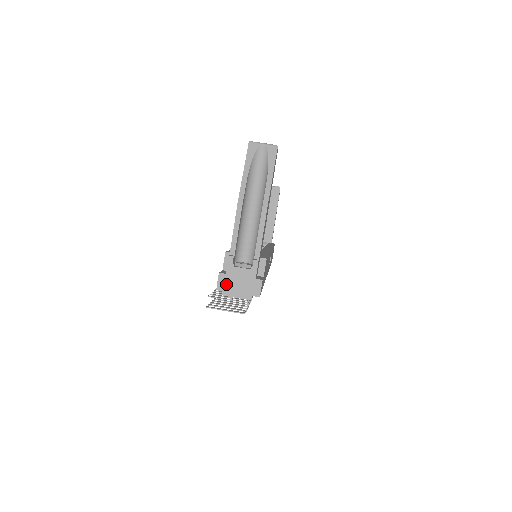
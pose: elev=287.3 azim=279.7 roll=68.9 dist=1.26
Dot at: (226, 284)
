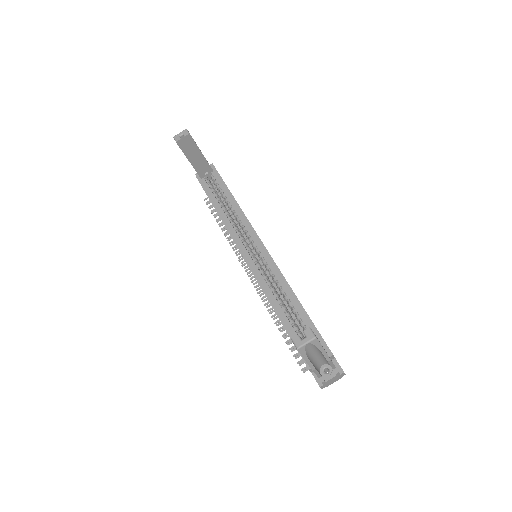
Dot at: (326, 386)
